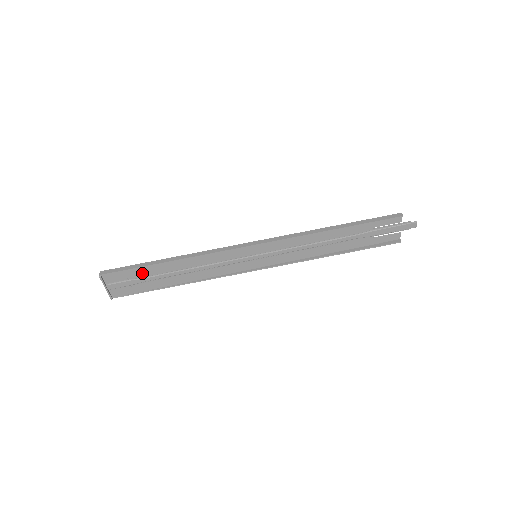
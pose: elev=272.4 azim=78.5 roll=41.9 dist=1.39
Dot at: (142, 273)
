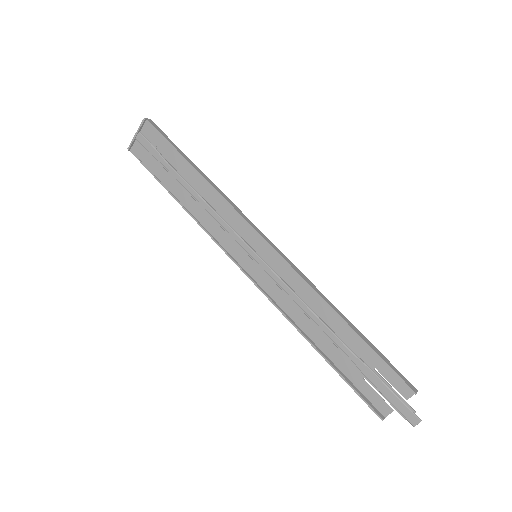
Dot at: (170, 155)
